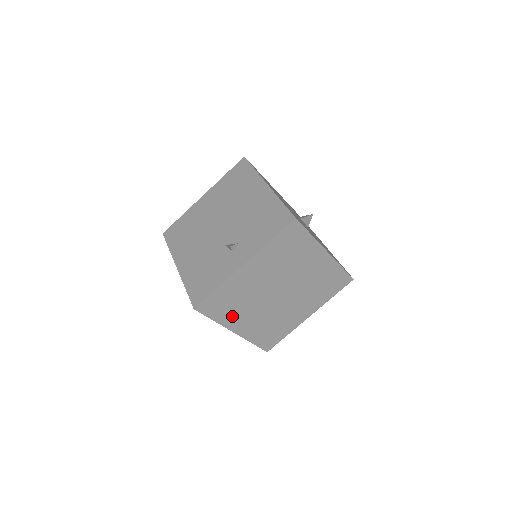
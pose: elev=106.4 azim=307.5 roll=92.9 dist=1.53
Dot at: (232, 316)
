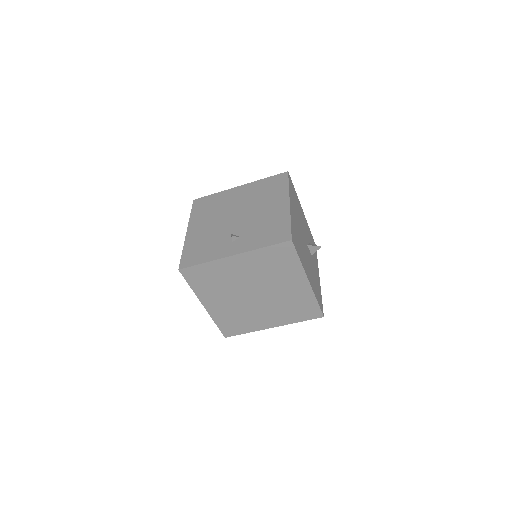
Dot at: (207, 292)
